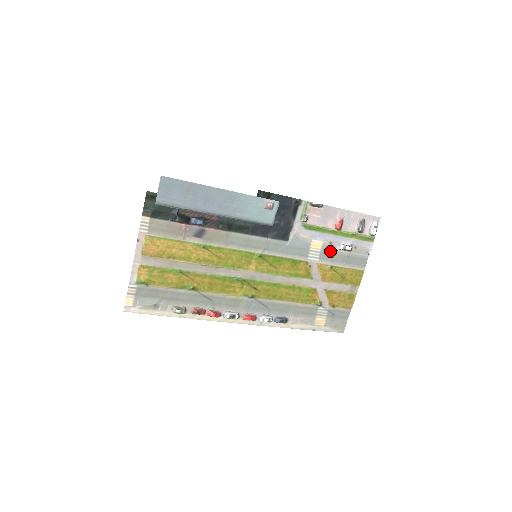
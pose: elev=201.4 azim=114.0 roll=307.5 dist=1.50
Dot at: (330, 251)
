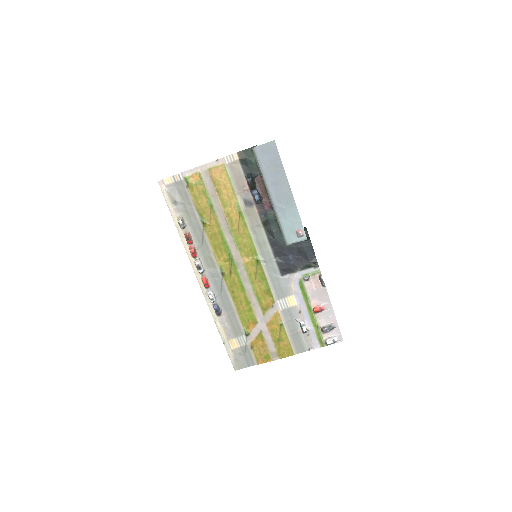
Dot at: (293, 315)
